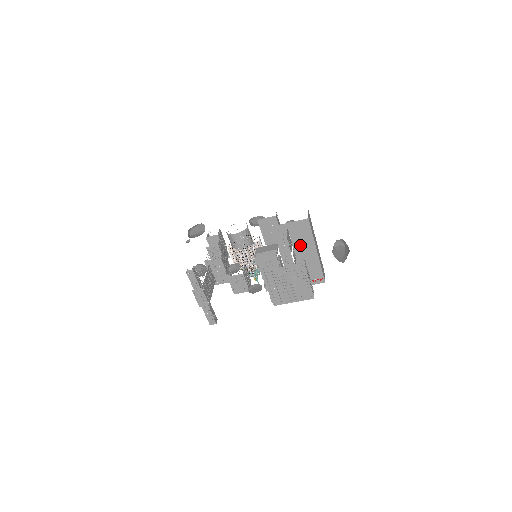
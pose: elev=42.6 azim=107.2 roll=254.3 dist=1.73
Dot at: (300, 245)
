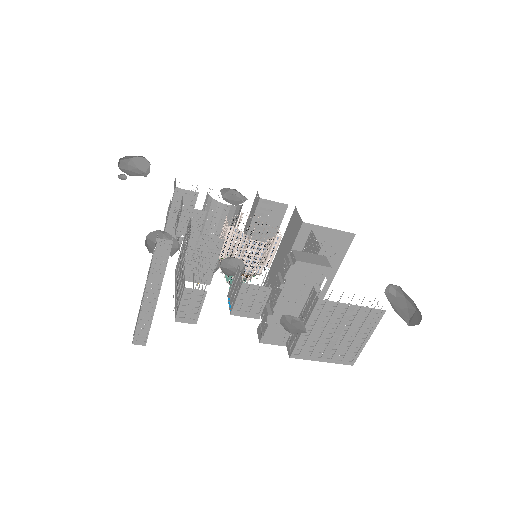
Dot at: occluded
